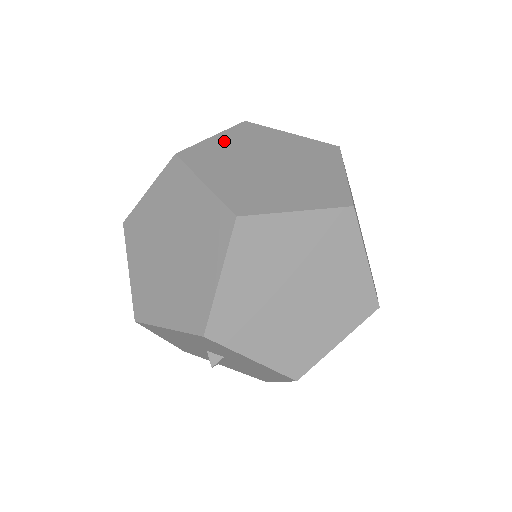
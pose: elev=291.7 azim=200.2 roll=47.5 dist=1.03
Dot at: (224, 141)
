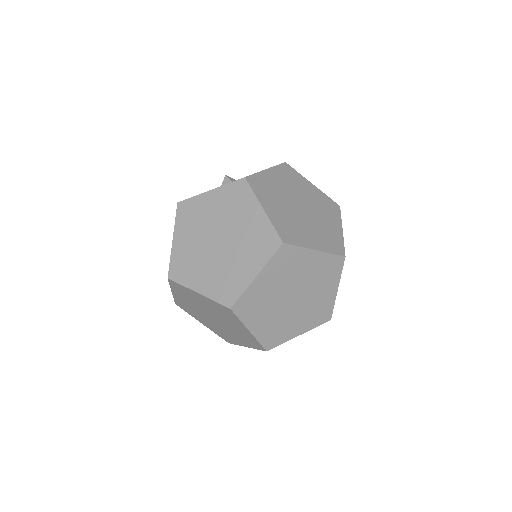
Dot at: (181, 240)
